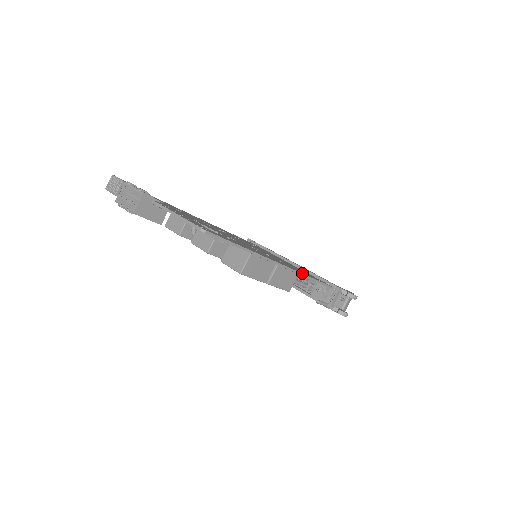
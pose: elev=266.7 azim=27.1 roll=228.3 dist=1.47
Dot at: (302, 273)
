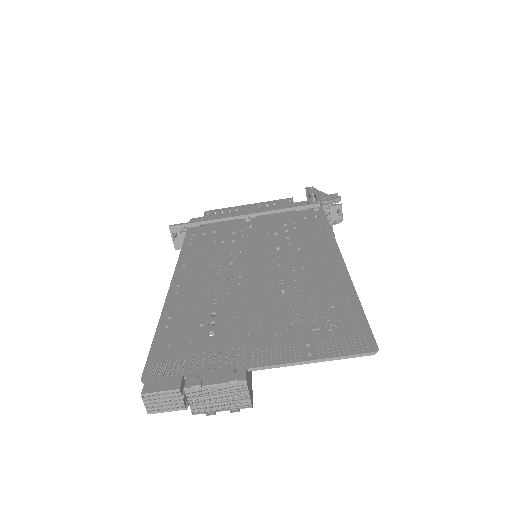
Dot at: (334, 238)
